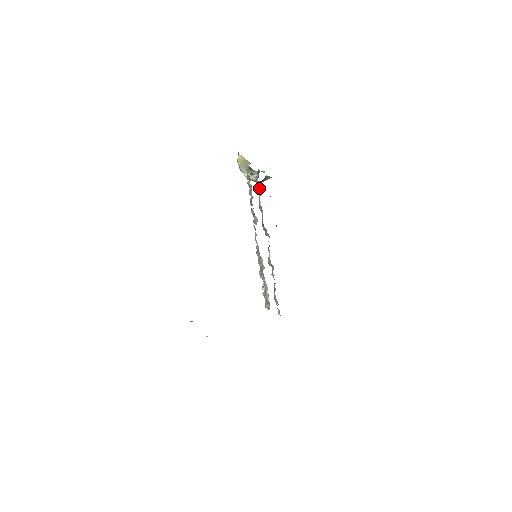
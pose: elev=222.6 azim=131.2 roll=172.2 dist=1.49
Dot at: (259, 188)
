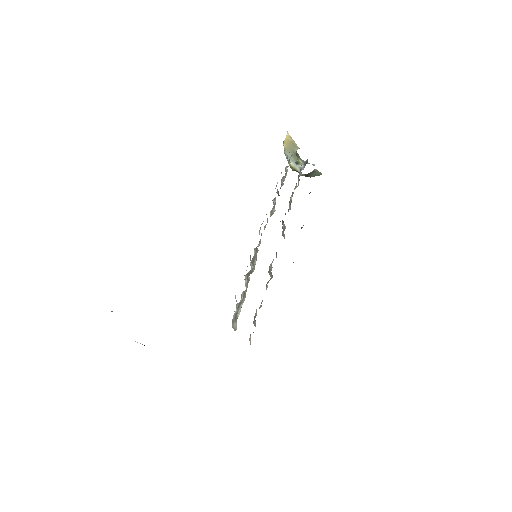
Dot at: occluded
